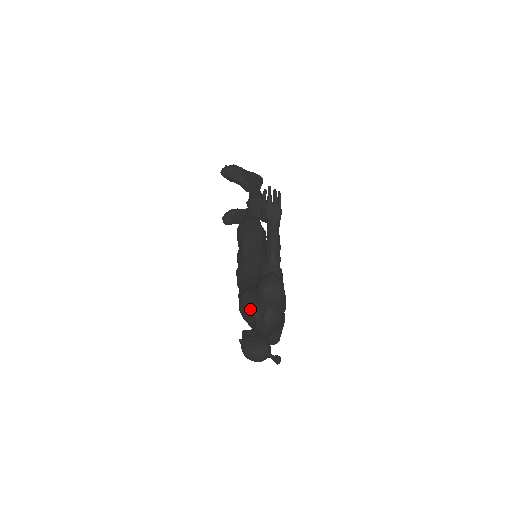
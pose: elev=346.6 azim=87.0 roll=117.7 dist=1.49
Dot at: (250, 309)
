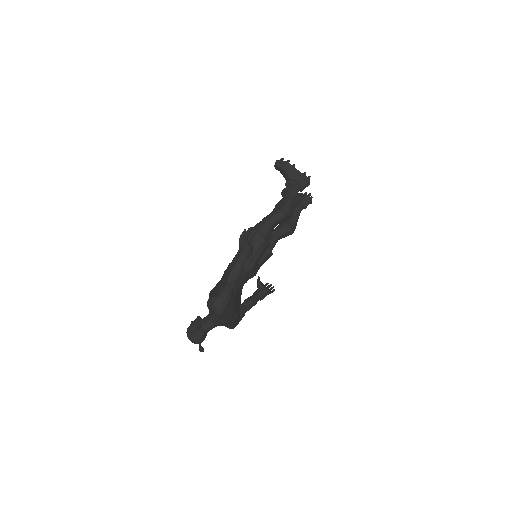
Dot at: occluded
